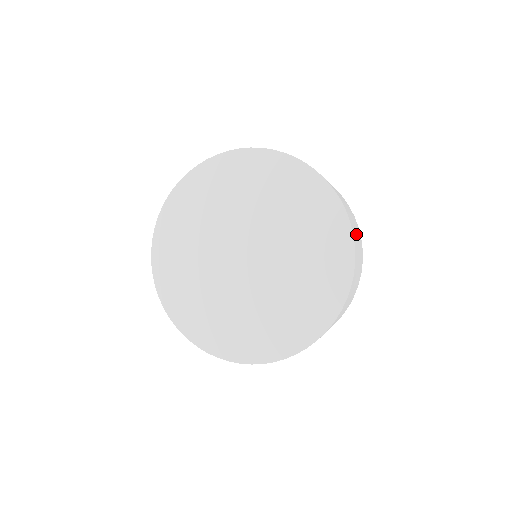
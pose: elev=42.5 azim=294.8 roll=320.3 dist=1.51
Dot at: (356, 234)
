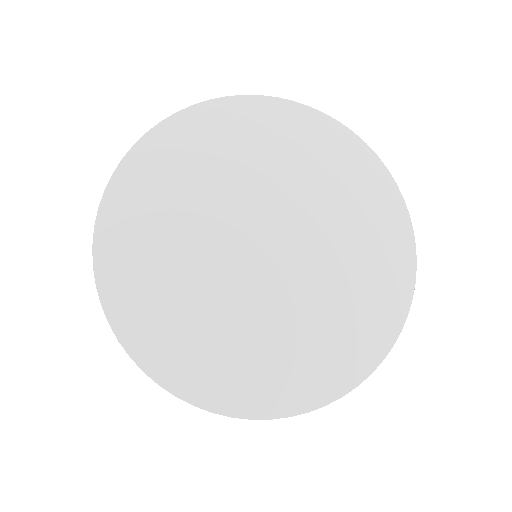
Dot at: occluded
